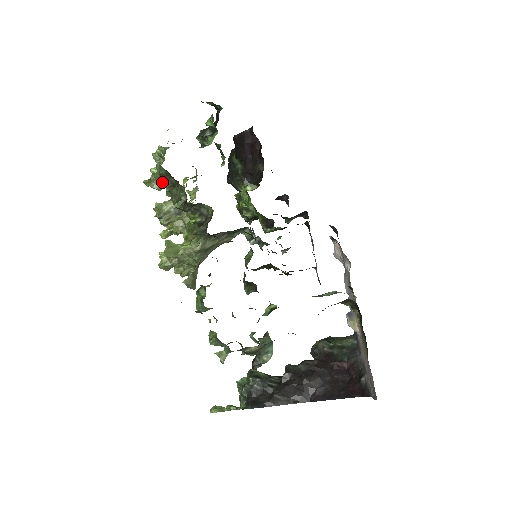
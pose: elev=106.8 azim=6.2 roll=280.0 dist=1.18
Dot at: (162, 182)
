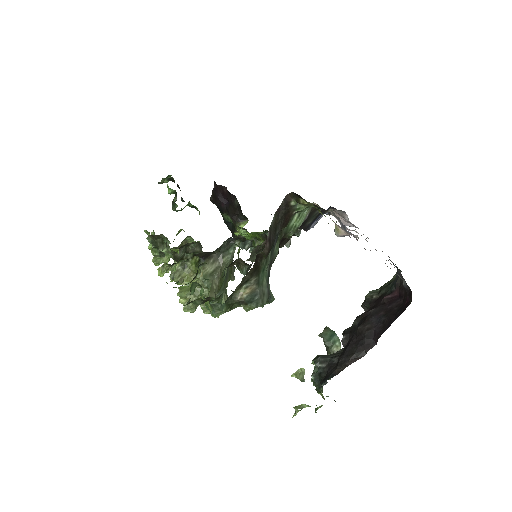
Dot at: (157, 249)
